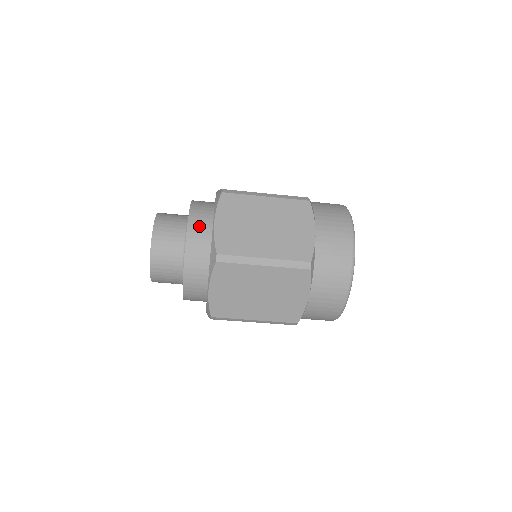
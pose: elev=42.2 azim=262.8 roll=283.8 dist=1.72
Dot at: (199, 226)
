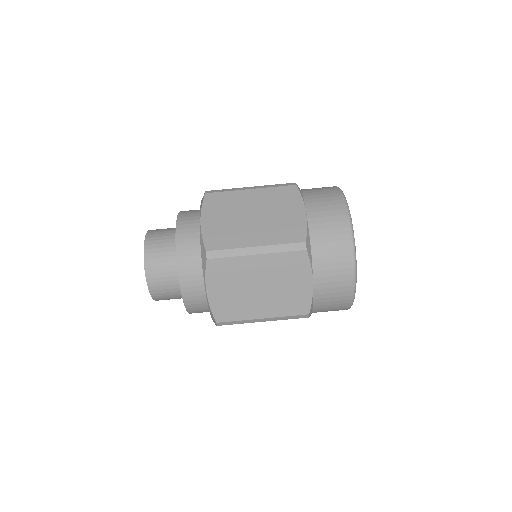
Dot at: occluded
